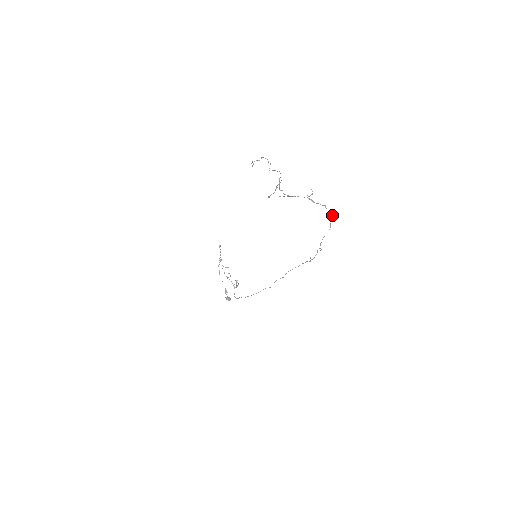
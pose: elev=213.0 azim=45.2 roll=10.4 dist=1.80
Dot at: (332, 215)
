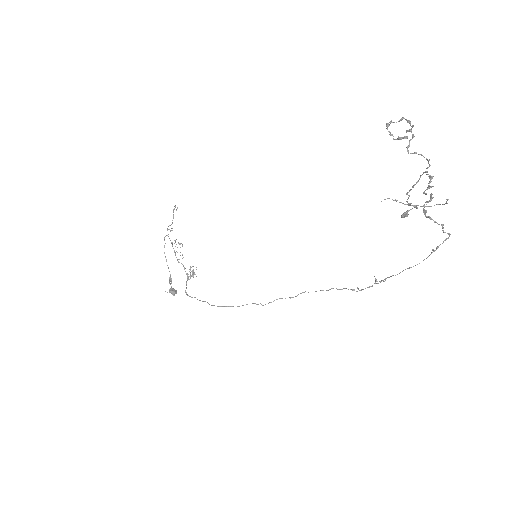
Dot at: (443, 242)
